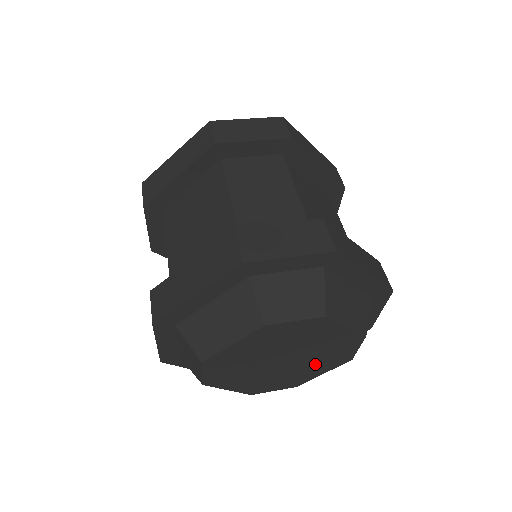
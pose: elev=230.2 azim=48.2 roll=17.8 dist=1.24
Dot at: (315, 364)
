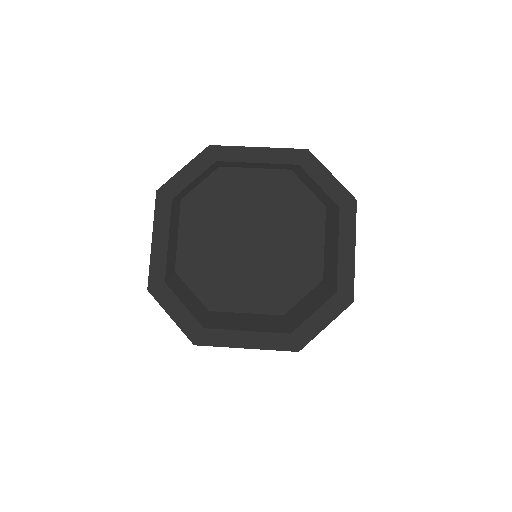
Dot at: (292, 231)
